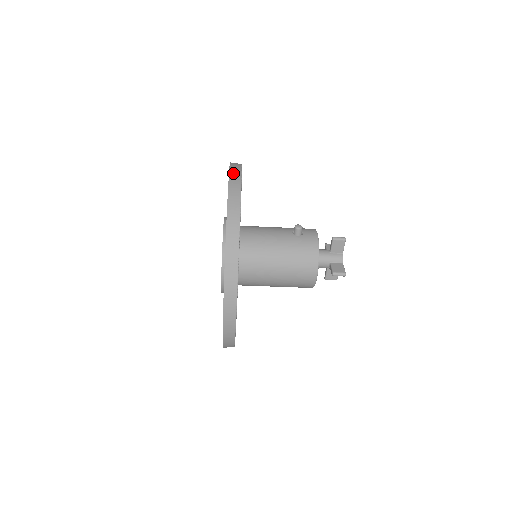
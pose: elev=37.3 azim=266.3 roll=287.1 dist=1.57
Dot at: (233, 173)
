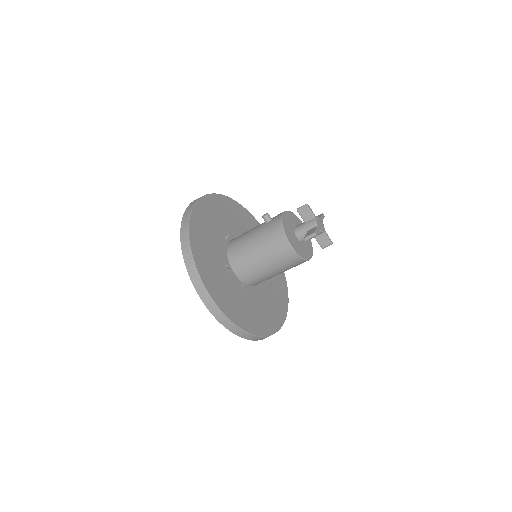
Dot at: (192, 202)
